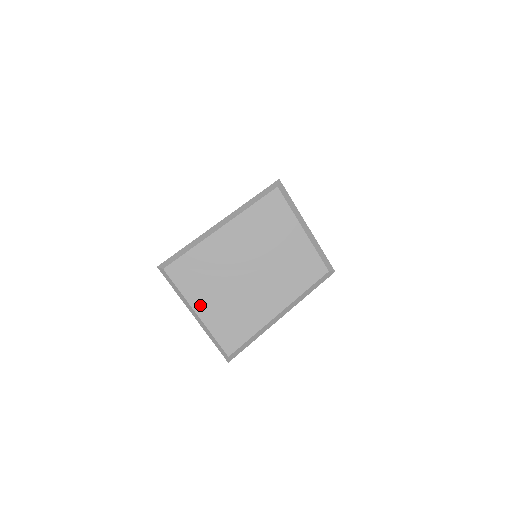
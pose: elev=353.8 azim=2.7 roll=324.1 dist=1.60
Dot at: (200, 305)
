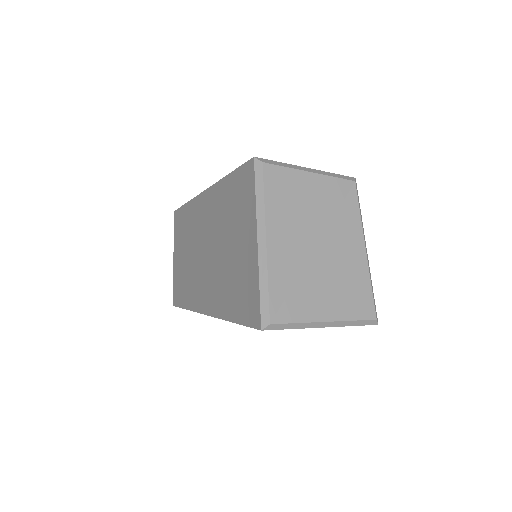
Dot at: (322, 313)
